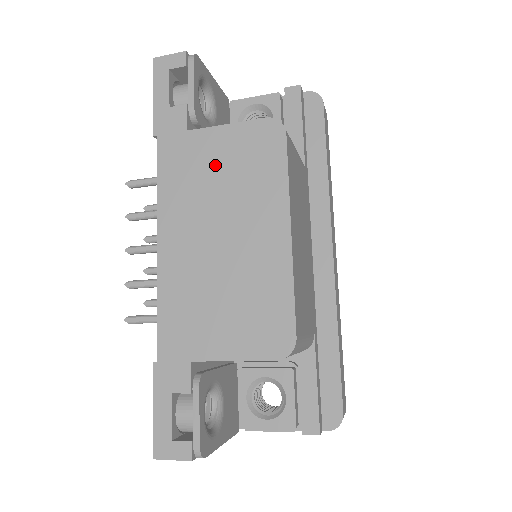
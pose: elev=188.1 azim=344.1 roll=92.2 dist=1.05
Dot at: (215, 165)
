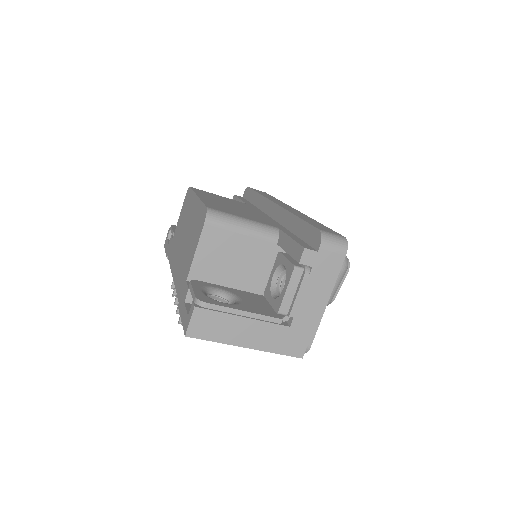
Dot at: (179, 229)
